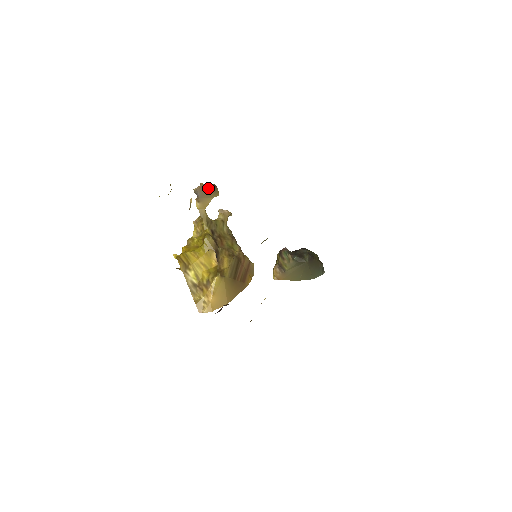
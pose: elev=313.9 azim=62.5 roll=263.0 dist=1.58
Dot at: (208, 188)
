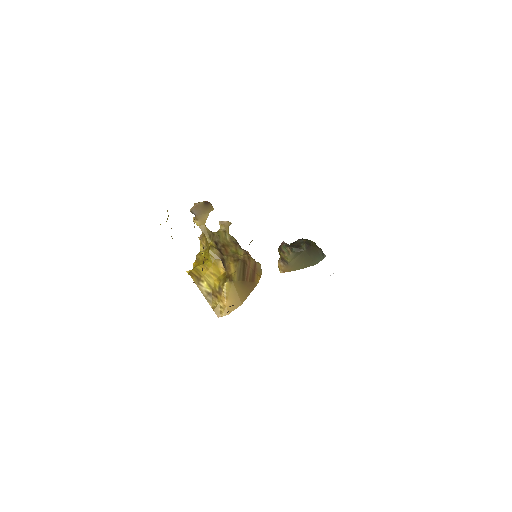
Dot at: (202, 206)
